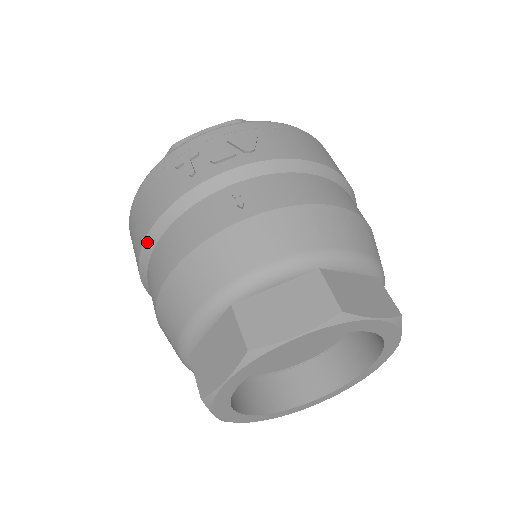
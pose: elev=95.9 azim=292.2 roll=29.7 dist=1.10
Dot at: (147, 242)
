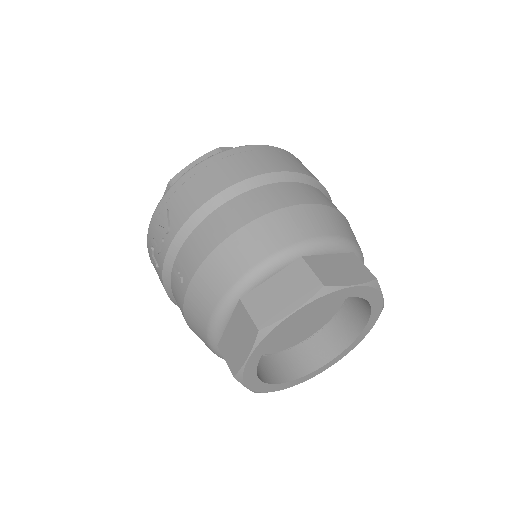
Dot at: occluded
